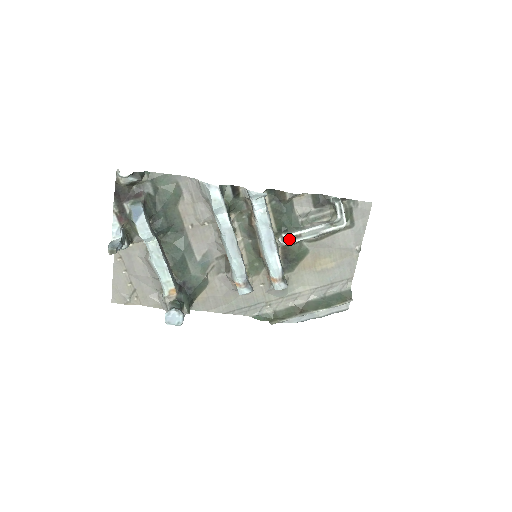
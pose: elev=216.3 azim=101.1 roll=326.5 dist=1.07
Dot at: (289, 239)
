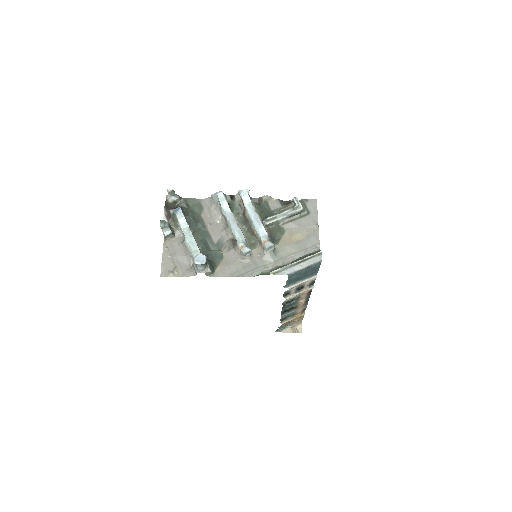
Dot at: (269, 220)
